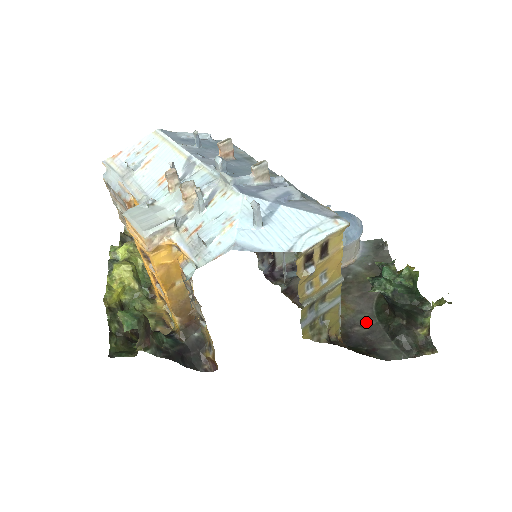
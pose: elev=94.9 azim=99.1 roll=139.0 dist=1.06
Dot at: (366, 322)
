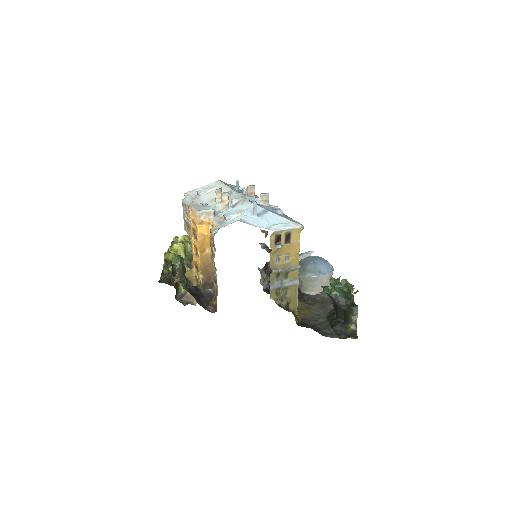
Dot at: (319, 319)
